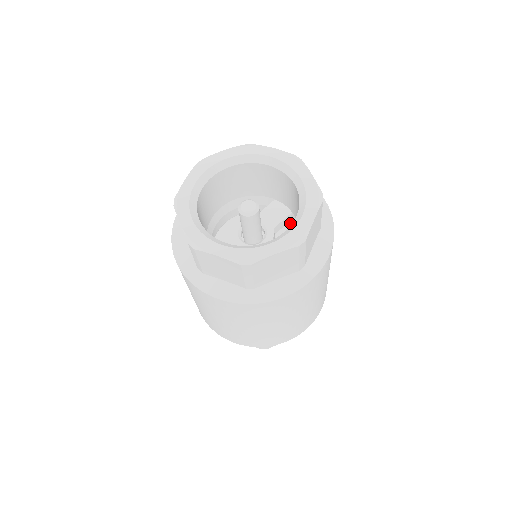
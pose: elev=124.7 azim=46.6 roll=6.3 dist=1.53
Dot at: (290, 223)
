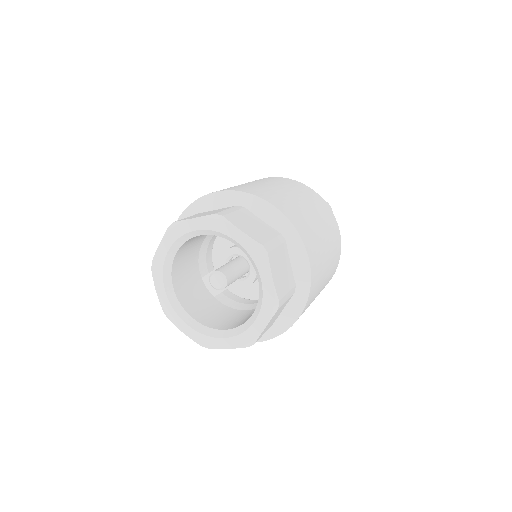
Dot at: occluded
